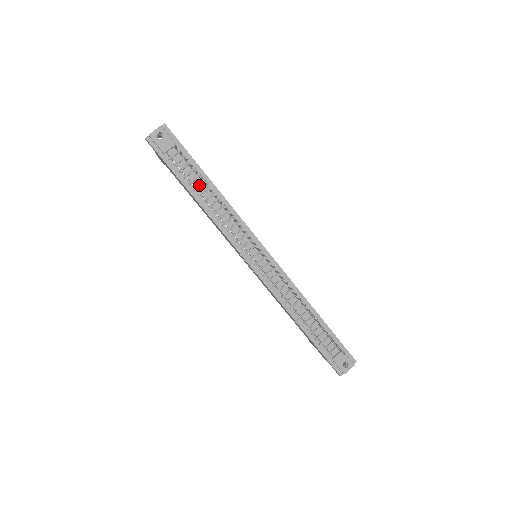
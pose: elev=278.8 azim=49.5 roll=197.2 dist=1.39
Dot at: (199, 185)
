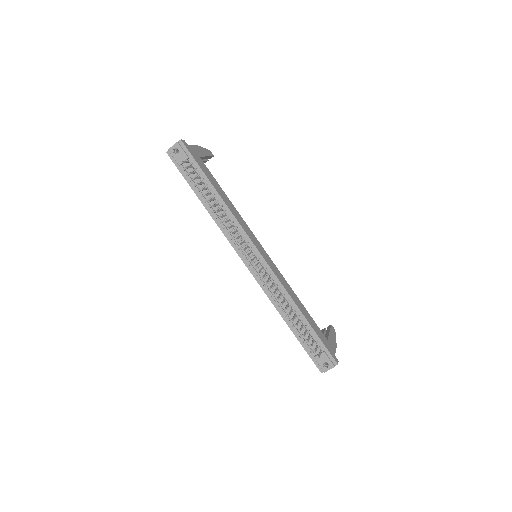
Dot at: (206, 193)
